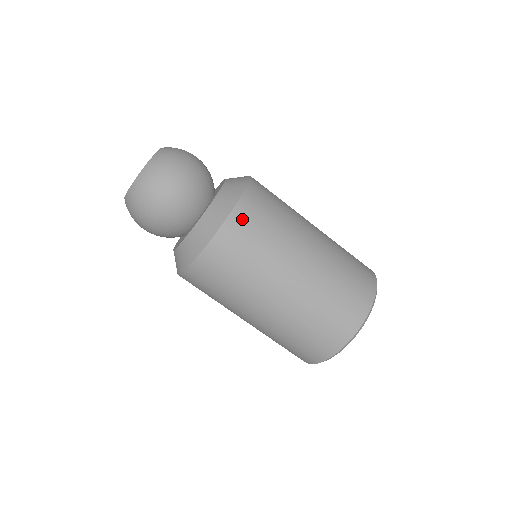
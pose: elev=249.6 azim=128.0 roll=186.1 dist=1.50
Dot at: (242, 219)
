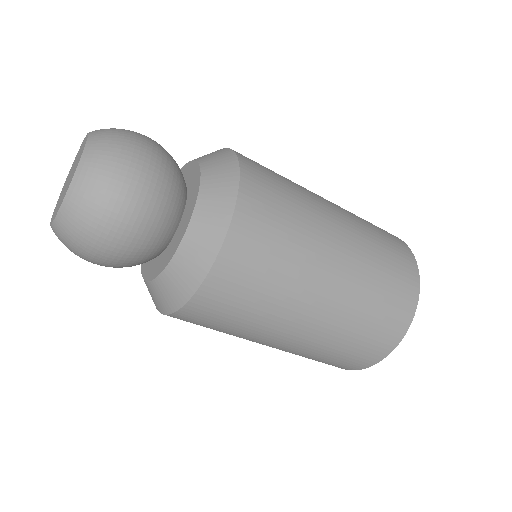
Dot at: (235, 261)
